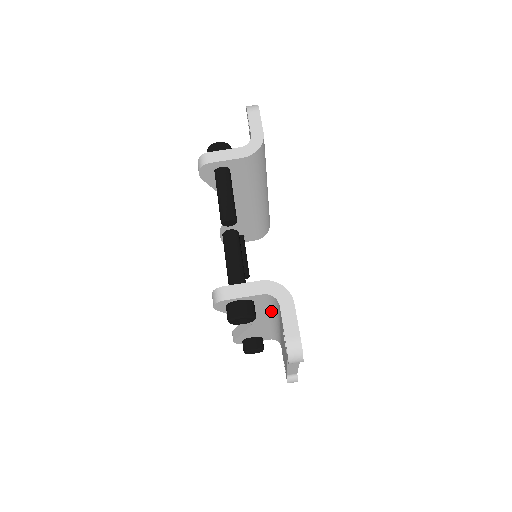
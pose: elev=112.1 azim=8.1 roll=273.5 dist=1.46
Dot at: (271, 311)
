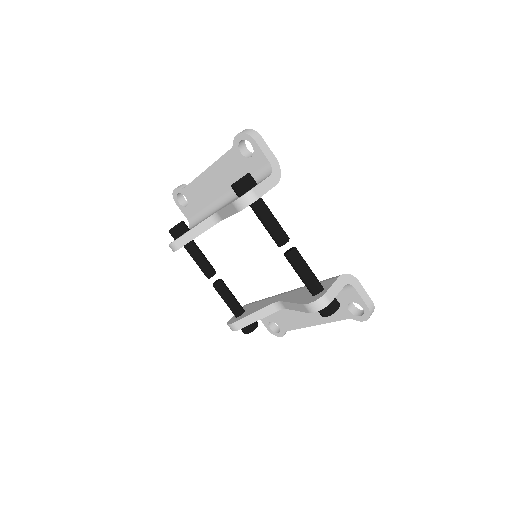
Dot at: occluded
